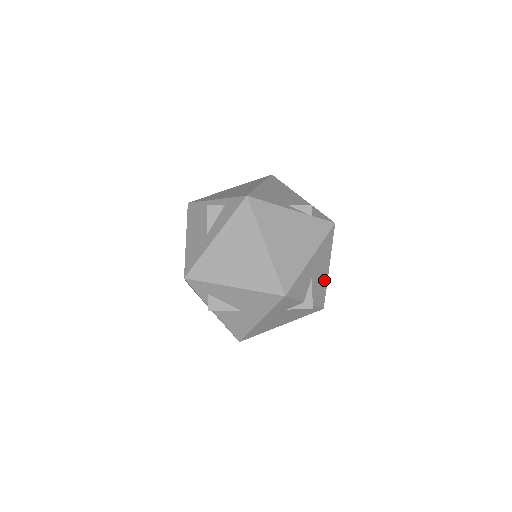
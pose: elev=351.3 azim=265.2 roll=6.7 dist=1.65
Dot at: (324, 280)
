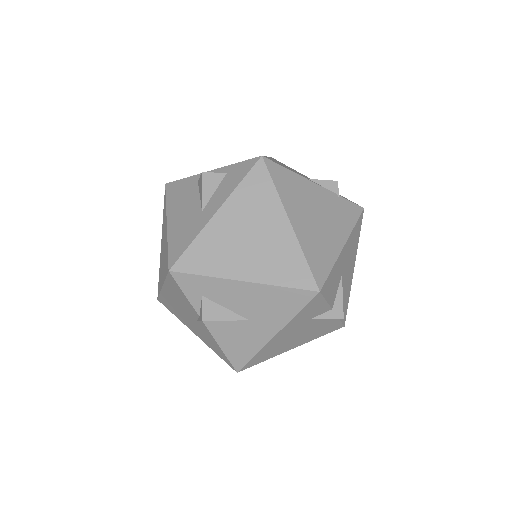
Dot at: (349, 285)
